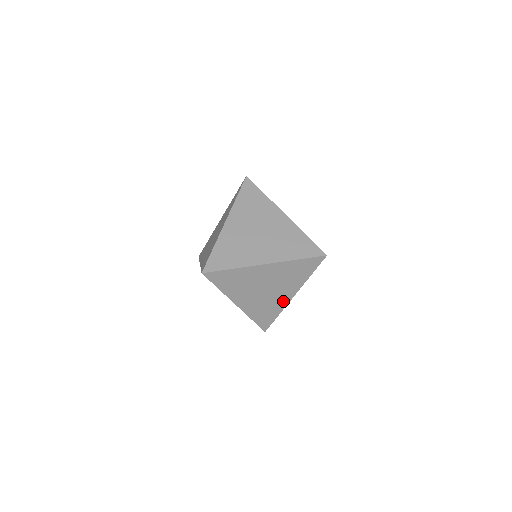
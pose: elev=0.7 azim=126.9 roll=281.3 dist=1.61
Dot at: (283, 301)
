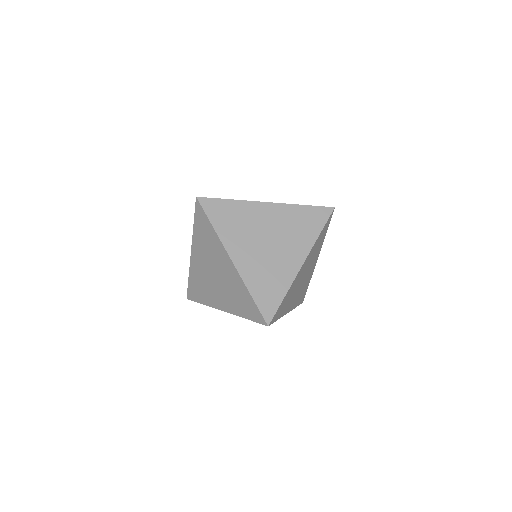
Dot at: occluded
